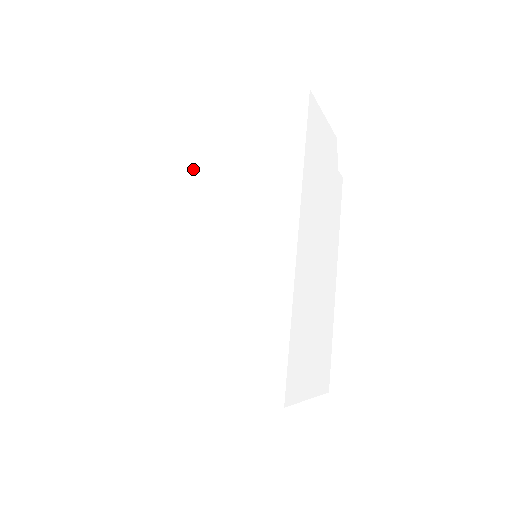
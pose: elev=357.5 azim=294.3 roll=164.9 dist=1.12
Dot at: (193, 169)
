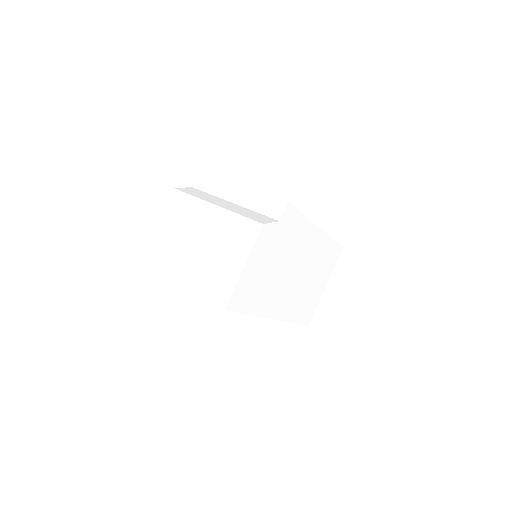
Dot at: occluded
